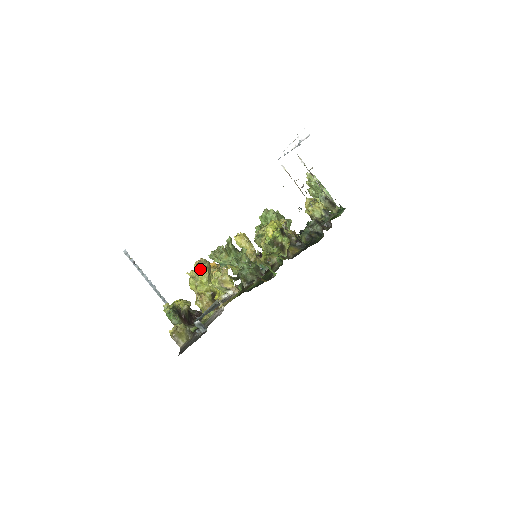
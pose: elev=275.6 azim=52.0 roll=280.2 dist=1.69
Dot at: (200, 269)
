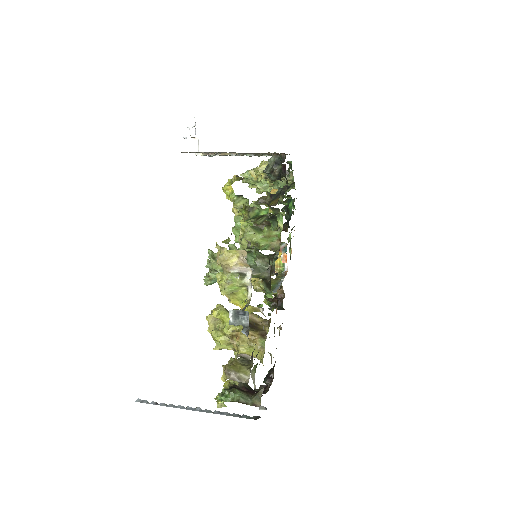
Dot at: occluded
